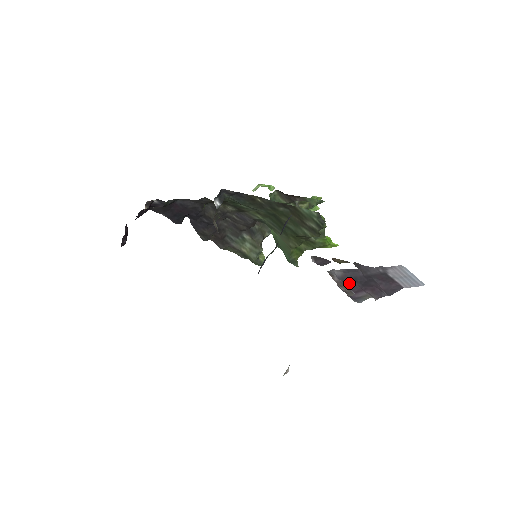
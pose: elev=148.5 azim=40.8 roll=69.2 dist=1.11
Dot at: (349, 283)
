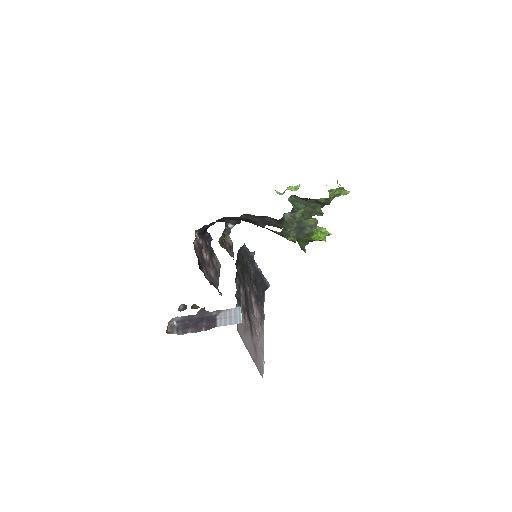
Dot at: (186, 323)
